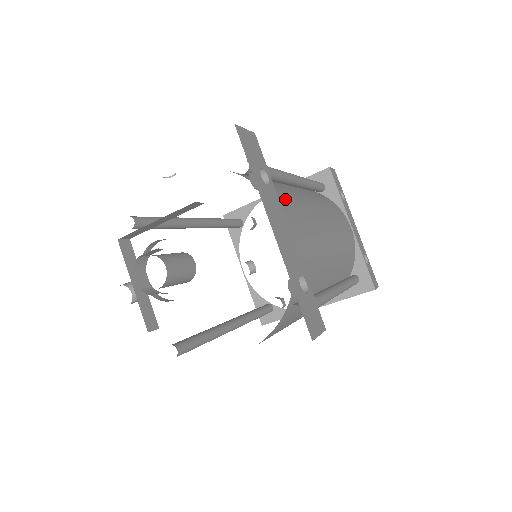
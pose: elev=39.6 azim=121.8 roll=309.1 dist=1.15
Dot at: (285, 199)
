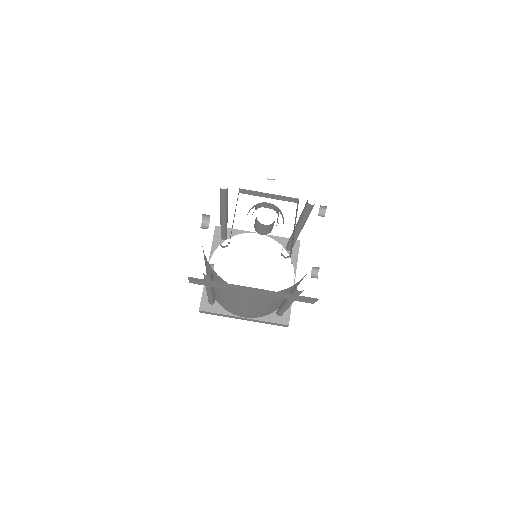
Dot at: occluded
